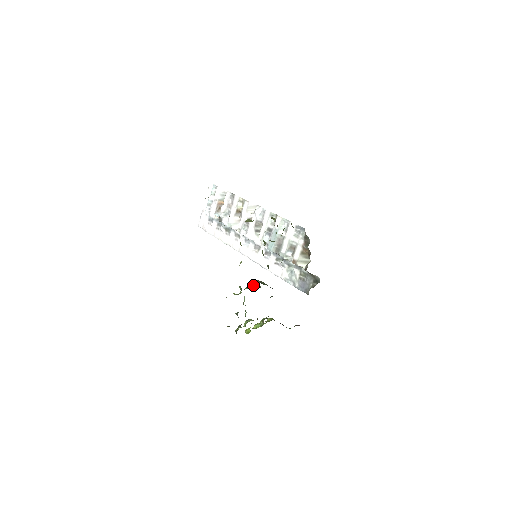
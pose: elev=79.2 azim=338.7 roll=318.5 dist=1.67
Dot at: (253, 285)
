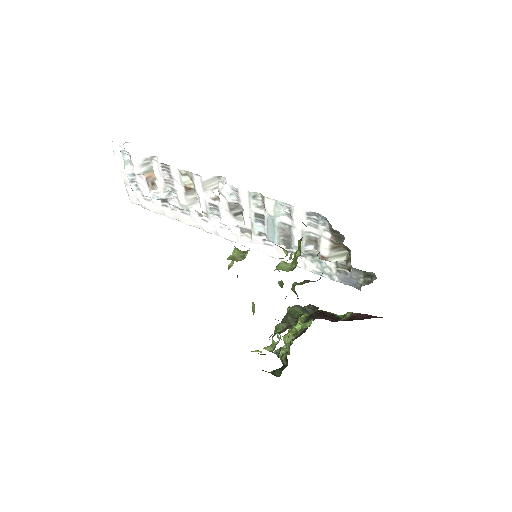
Dot at: (285, 323)
